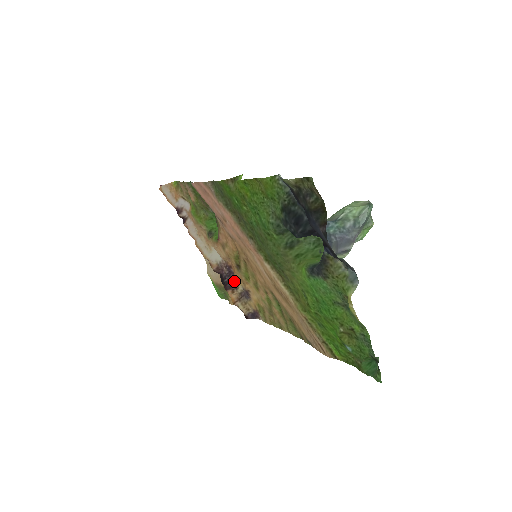
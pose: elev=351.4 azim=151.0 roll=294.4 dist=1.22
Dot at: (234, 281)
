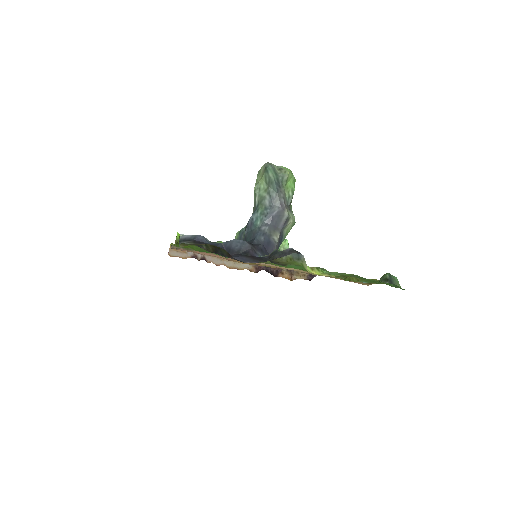
Dot at: (274, 268)
